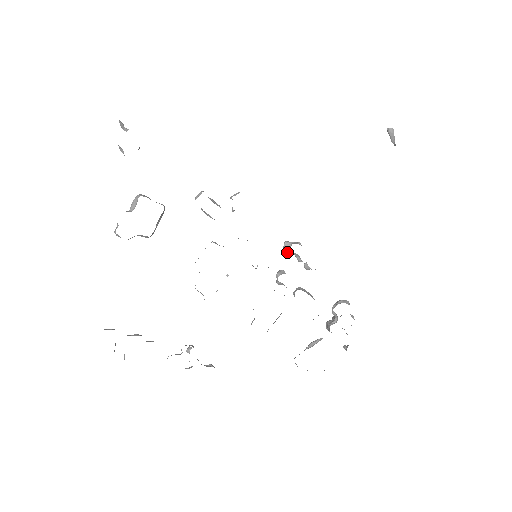
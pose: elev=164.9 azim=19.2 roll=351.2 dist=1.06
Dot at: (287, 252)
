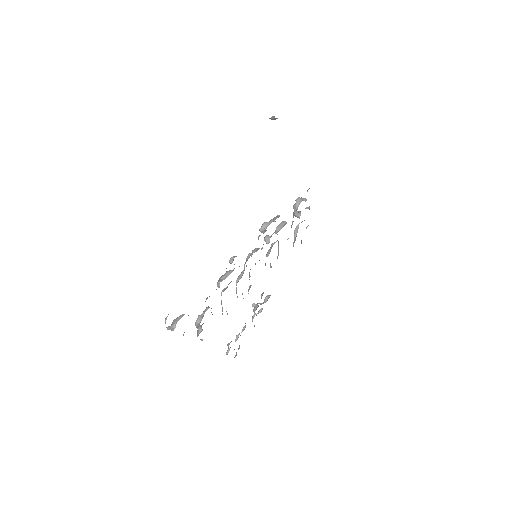
Dot at: occluded
